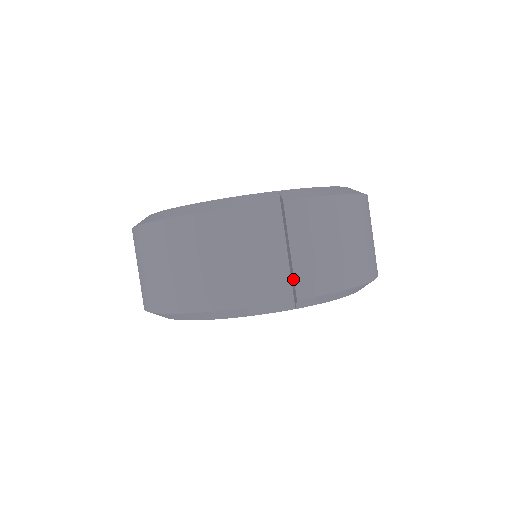
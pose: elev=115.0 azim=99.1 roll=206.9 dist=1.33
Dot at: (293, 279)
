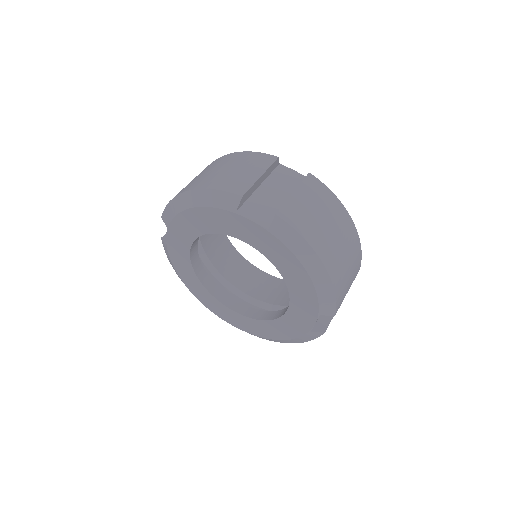
Dot at: (282, 206)
